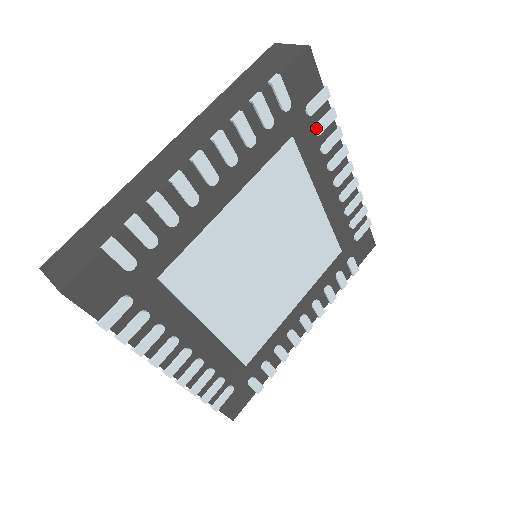
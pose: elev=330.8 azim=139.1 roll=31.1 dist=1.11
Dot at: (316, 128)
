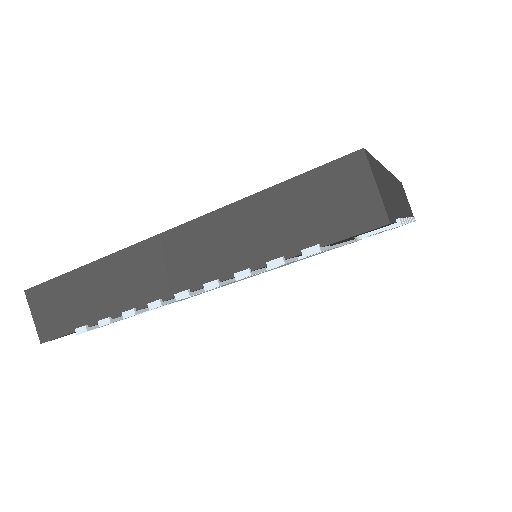
Dot at: occluded
